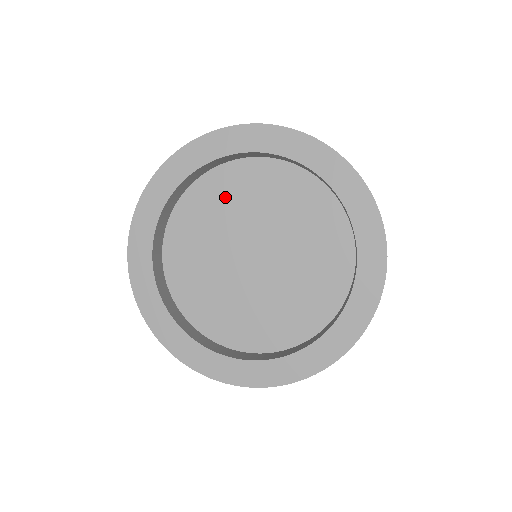
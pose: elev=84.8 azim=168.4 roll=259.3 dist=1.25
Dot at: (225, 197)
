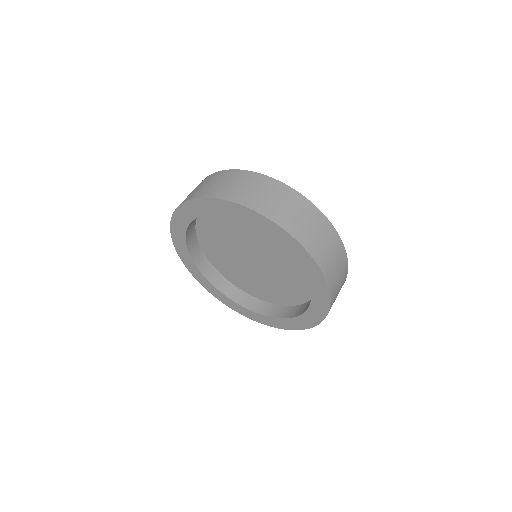
Dot at: (216, 230)
